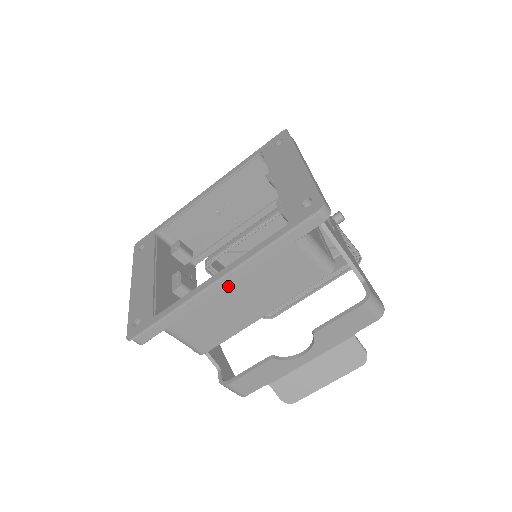
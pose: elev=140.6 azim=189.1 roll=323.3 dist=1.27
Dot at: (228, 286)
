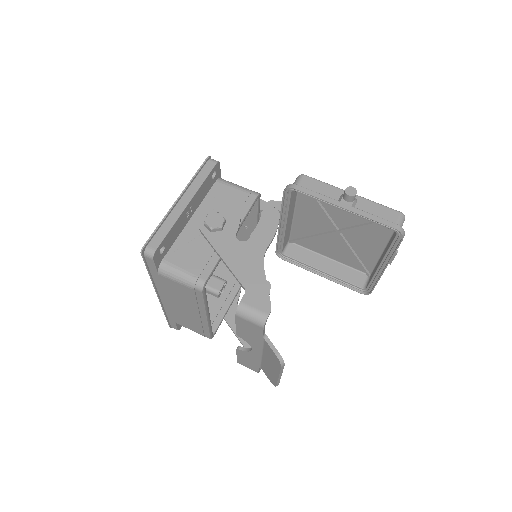
Dot at: (167, 300)
